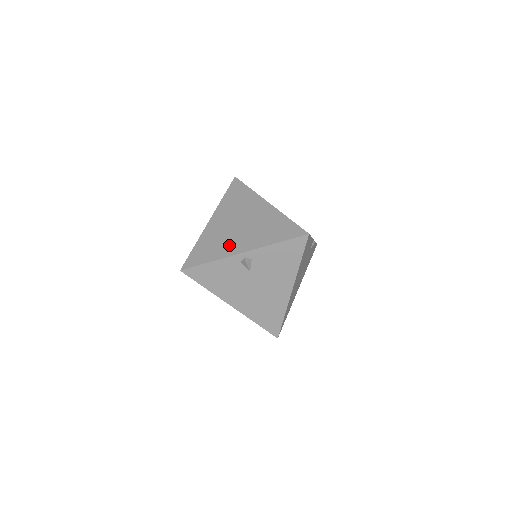
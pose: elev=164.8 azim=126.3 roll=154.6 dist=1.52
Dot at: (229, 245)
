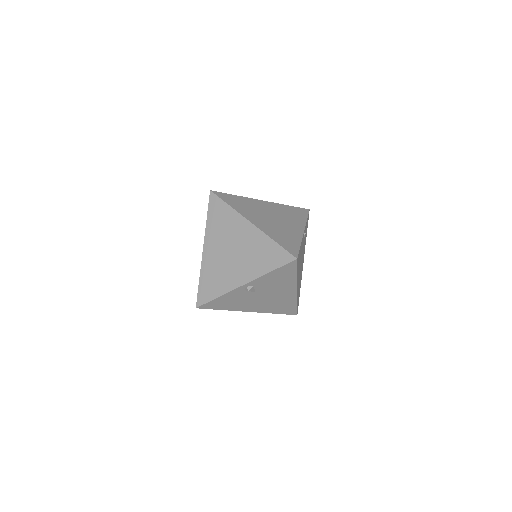
Dot at: (229, 277)
